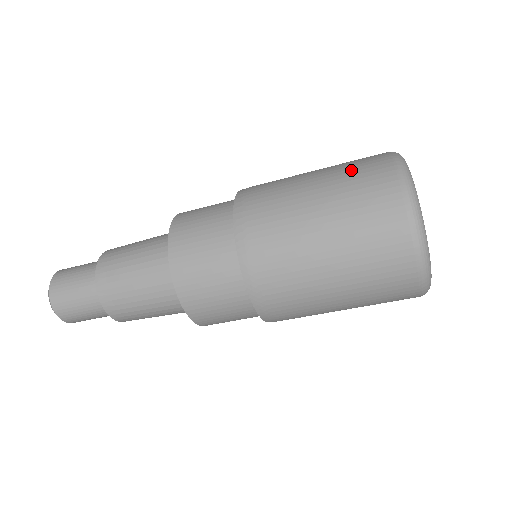
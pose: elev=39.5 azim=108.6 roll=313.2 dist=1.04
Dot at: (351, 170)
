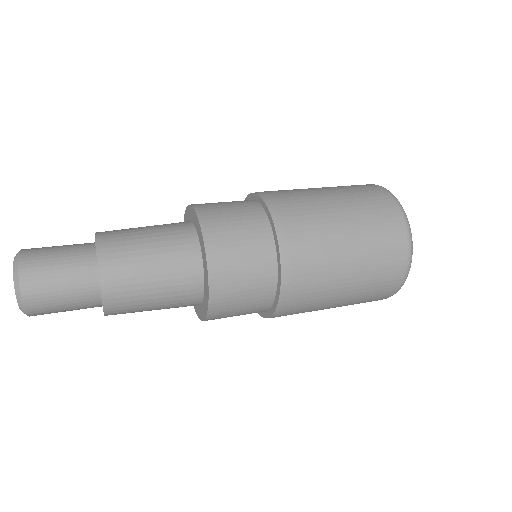
Dot at: (379, 266)
